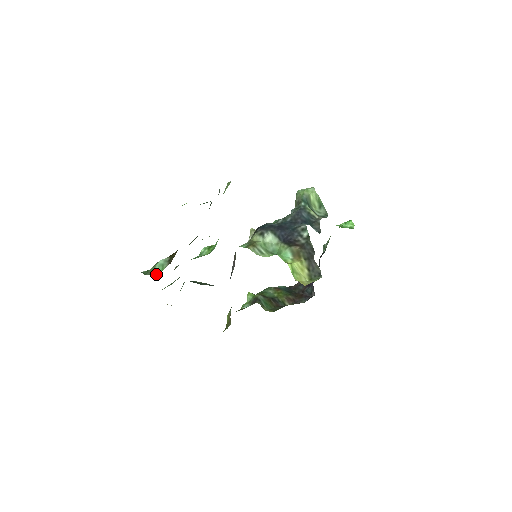
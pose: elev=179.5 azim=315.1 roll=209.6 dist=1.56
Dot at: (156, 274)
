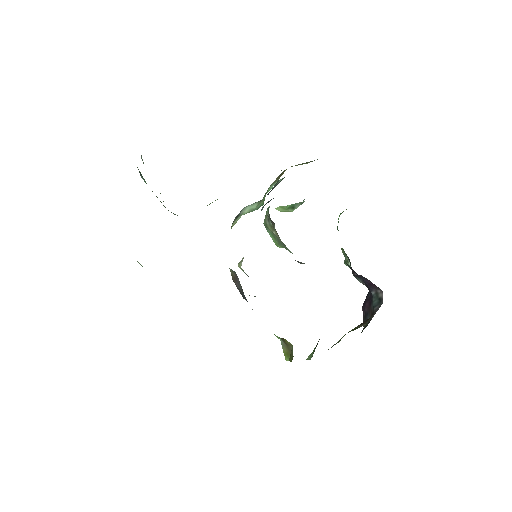
Dot at: occluded
